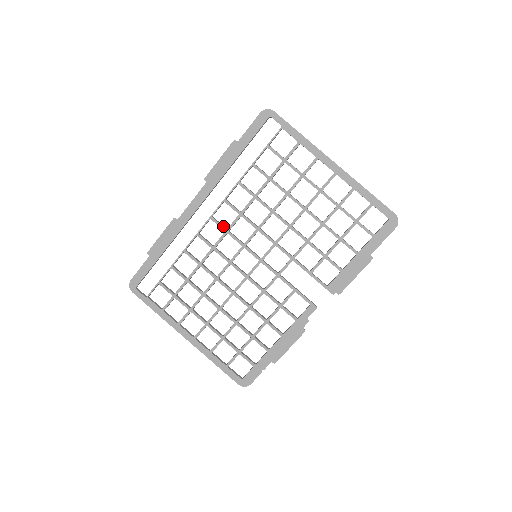
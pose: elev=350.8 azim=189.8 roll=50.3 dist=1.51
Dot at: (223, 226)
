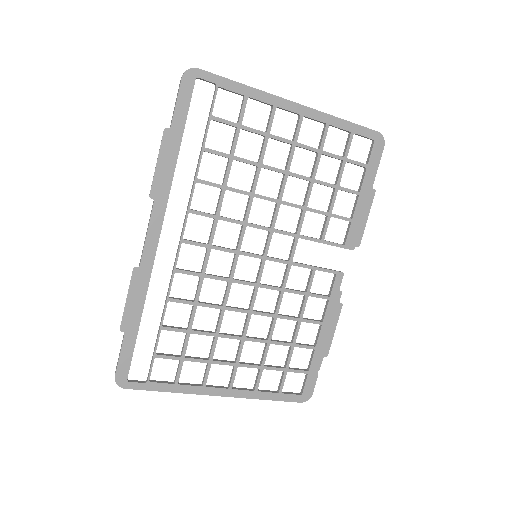
Dot at: (202, 243)
